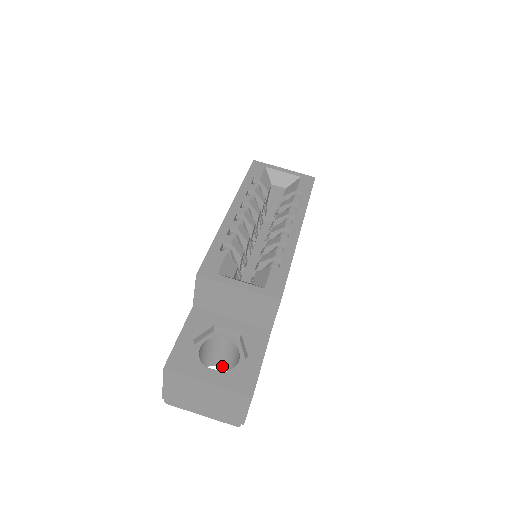
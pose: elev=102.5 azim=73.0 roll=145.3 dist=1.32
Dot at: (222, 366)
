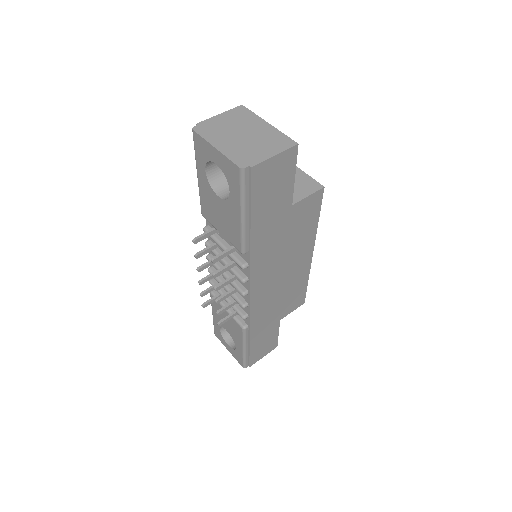
Dot at: (222, 196)
